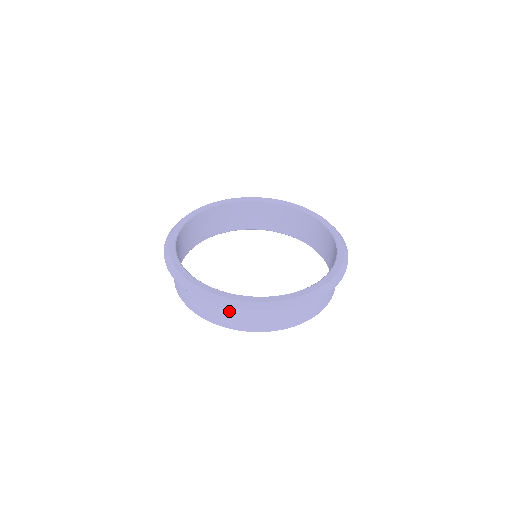
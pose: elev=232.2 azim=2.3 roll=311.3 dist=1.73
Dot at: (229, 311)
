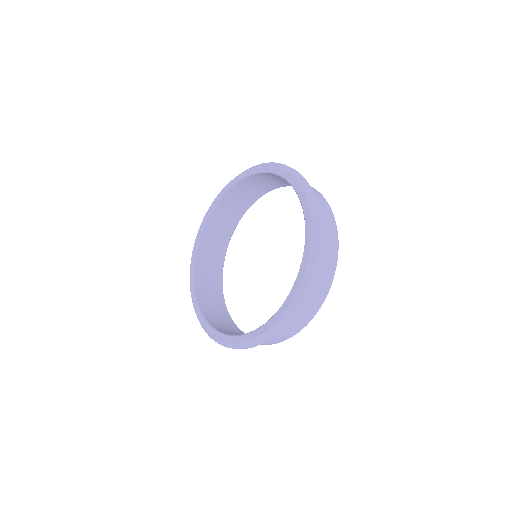
Dot at: occluded
